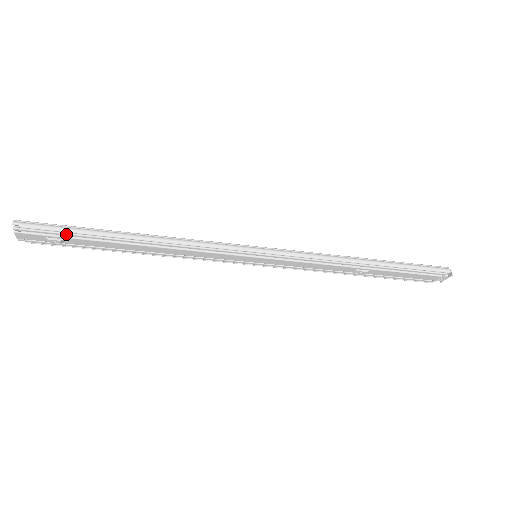
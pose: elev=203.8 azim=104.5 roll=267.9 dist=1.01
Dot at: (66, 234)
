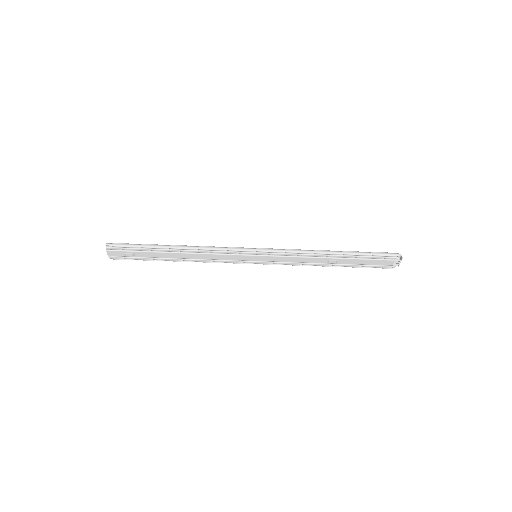
Dot at: (135, 249)
